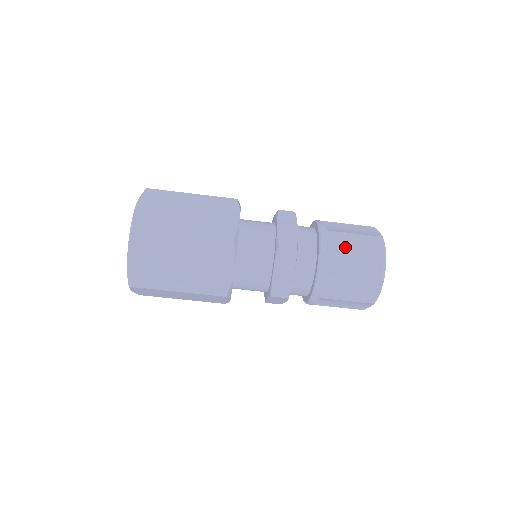
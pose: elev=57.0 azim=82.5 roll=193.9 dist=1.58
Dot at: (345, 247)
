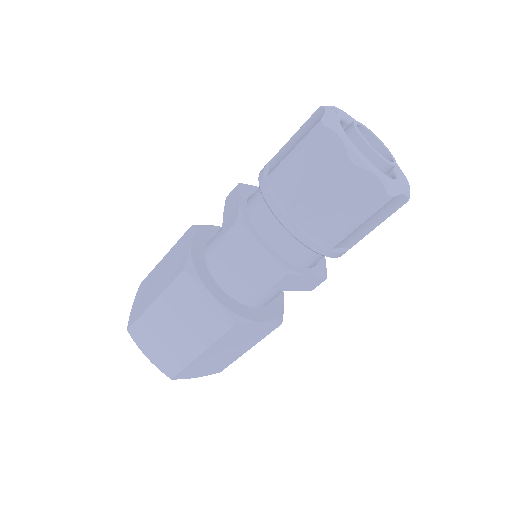
Dot at: (324, 214)
